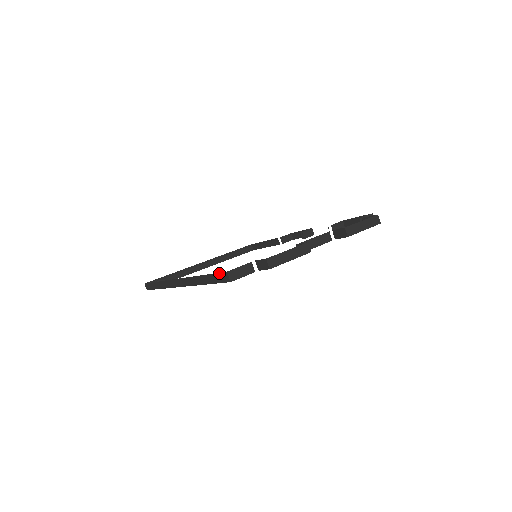
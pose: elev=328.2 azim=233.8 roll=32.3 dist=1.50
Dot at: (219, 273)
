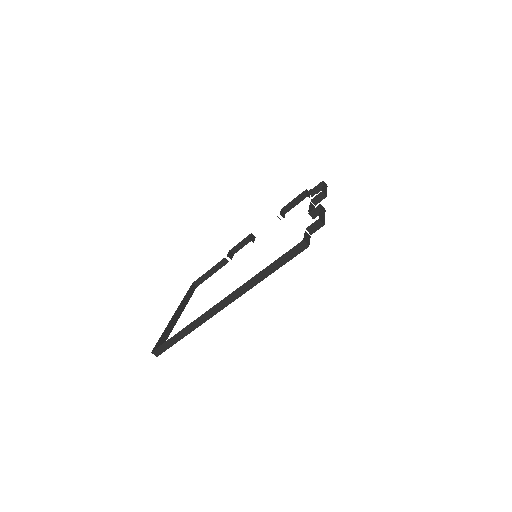
Dot at: (292, 249)
